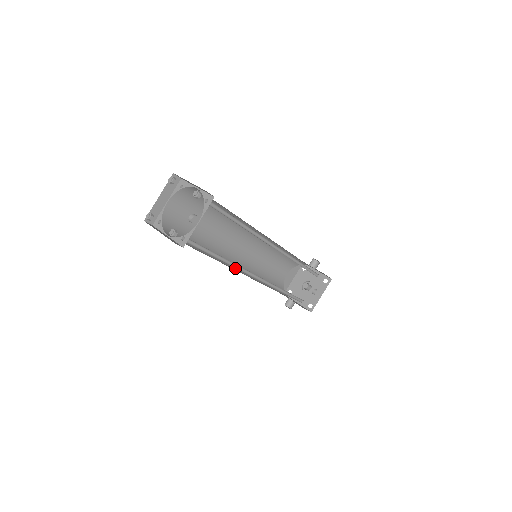
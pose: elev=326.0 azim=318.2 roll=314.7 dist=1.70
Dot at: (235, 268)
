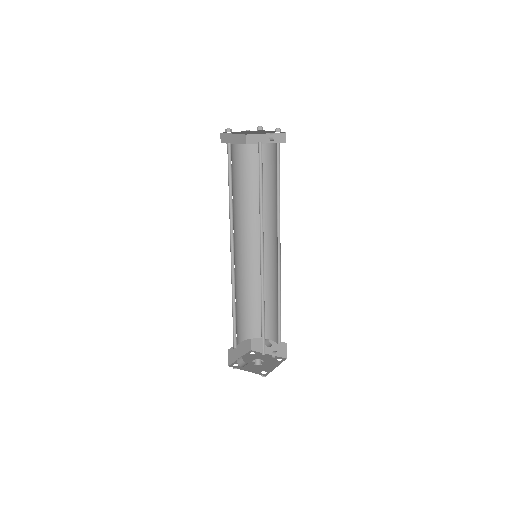
Dot at: occluded
